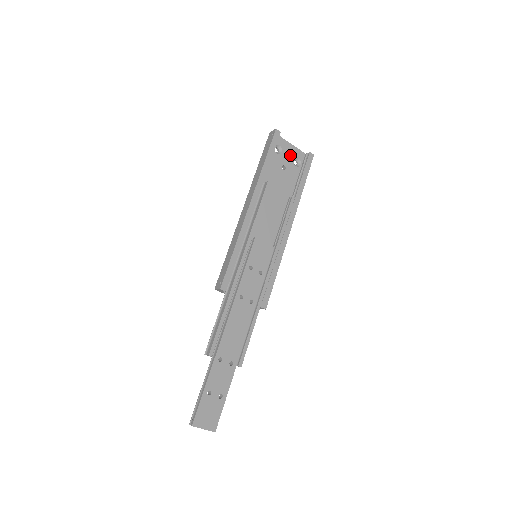
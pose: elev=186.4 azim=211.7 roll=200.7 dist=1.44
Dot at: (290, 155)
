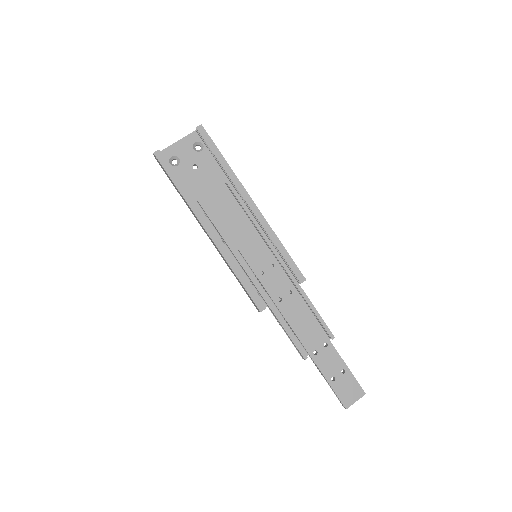
Dot at: (187, 150)
